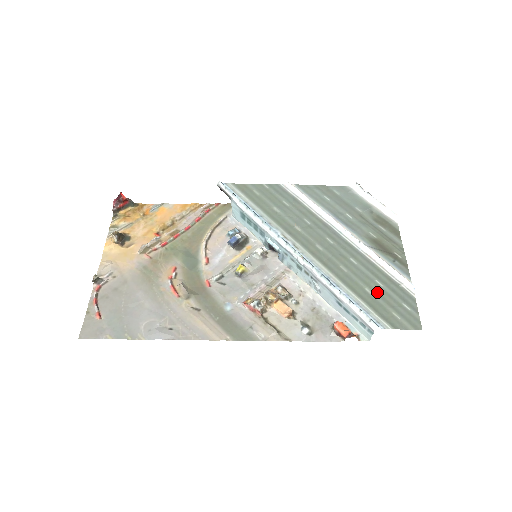
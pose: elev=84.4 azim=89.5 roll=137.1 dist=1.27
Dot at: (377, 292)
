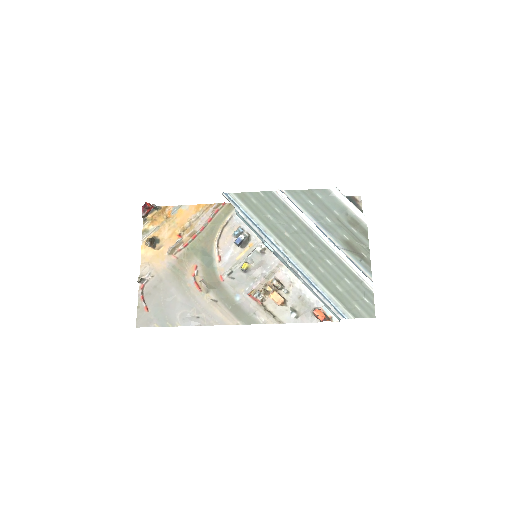
Dot at: (345, 288)
